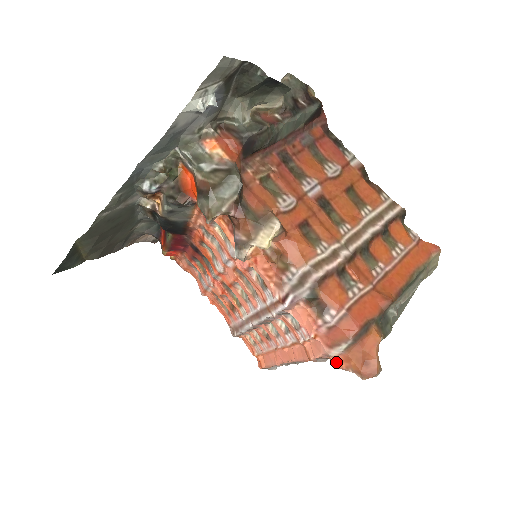
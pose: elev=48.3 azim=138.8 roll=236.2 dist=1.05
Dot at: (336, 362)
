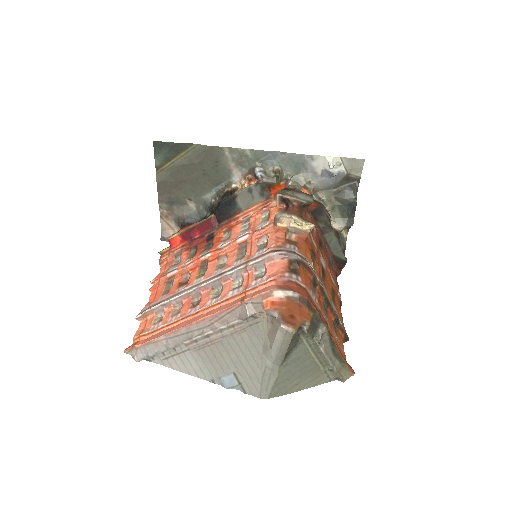
Dot at: (270, 303)
